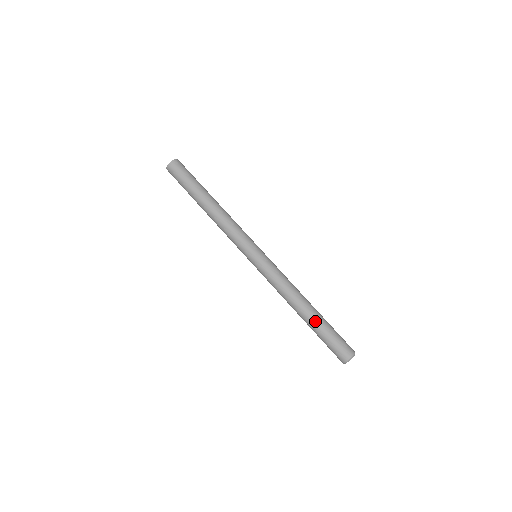
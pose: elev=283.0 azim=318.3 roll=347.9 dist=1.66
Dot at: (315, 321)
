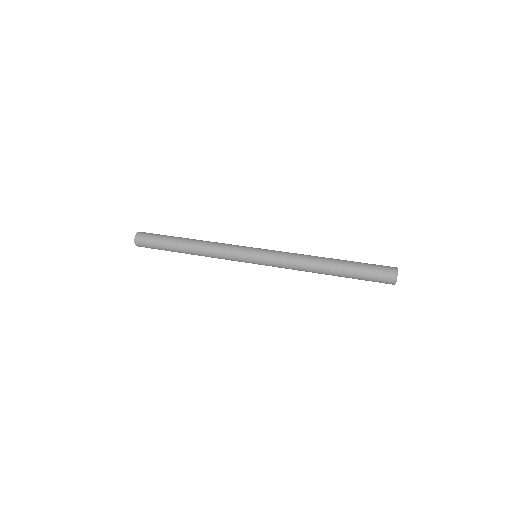
Dot at: (343, 264)
